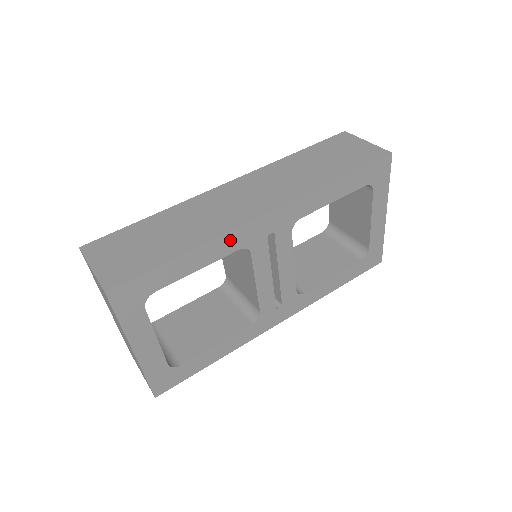
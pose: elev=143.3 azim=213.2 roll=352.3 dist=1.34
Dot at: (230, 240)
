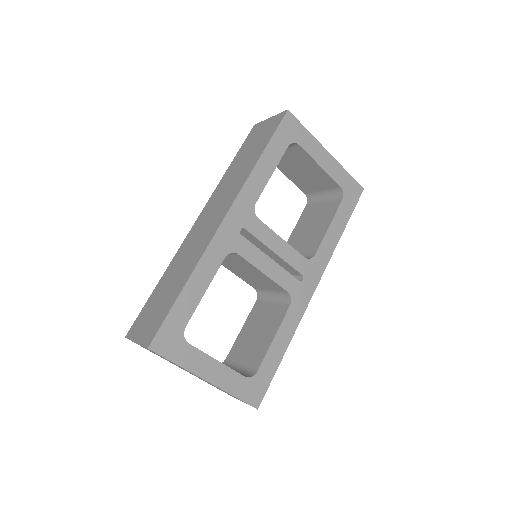
Dot at: (212, 255)
